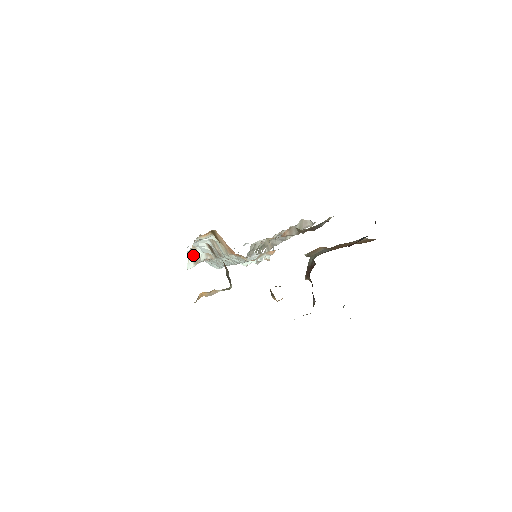
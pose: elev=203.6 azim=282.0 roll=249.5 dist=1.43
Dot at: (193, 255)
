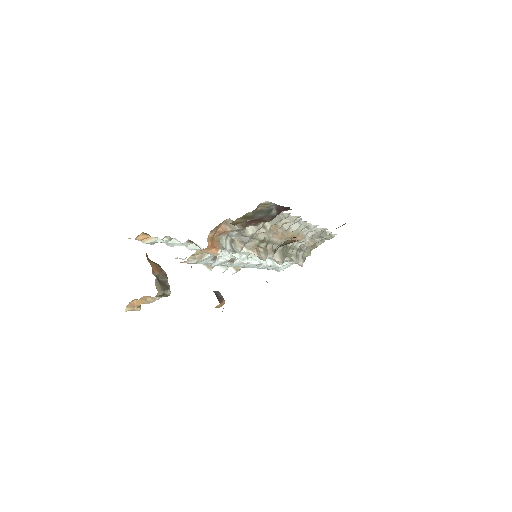
Dot at: occluded
